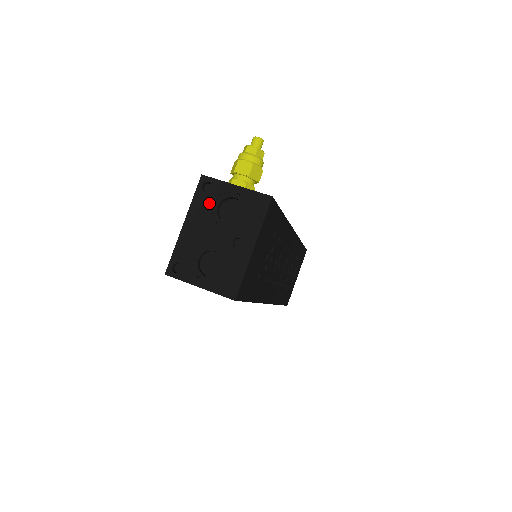
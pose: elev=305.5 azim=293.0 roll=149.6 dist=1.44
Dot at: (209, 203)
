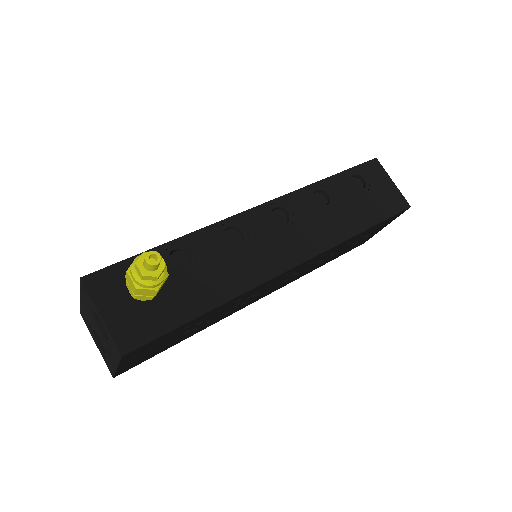
Dot at: (89, 305)
